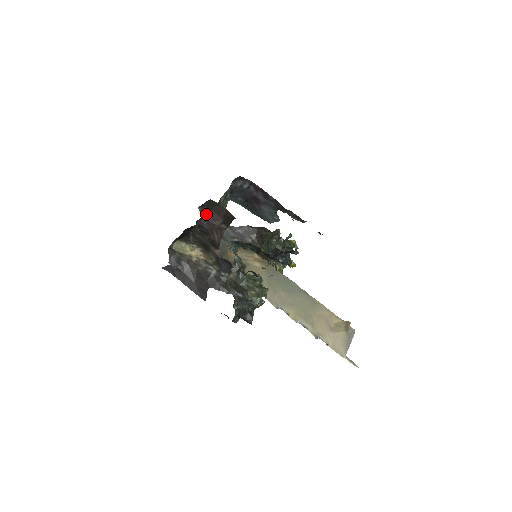
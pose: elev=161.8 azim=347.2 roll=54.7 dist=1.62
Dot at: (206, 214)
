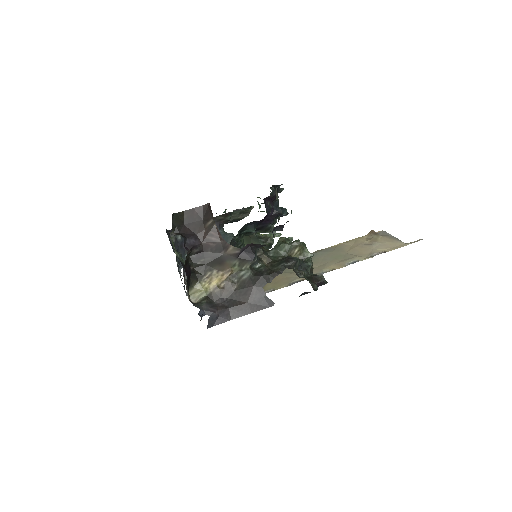
Dot at: (184, 232)
